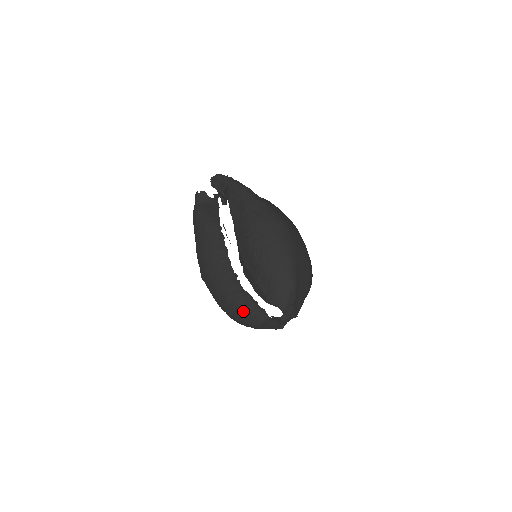
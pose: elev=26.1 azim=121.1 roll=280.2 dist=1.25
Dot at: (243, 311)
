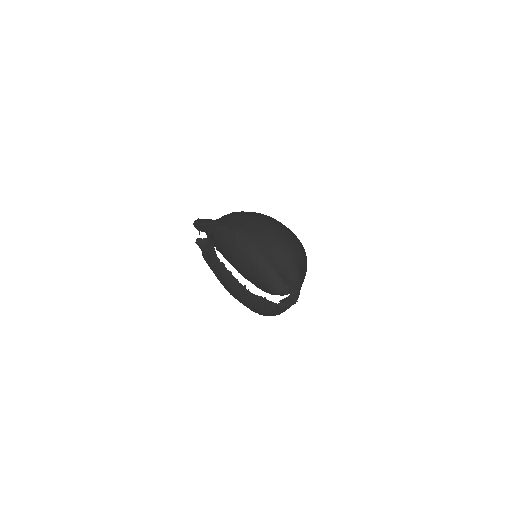
Dot at: (262, 310)
